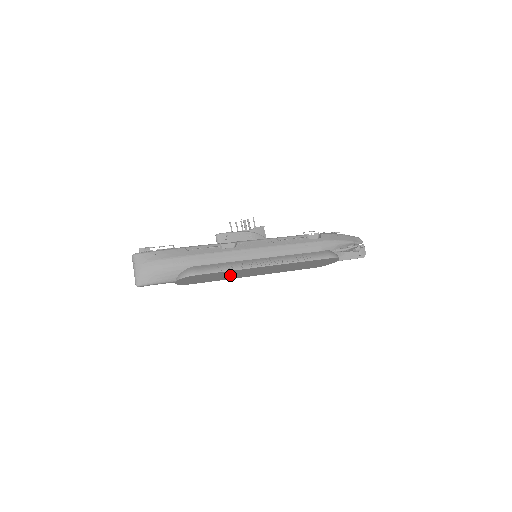
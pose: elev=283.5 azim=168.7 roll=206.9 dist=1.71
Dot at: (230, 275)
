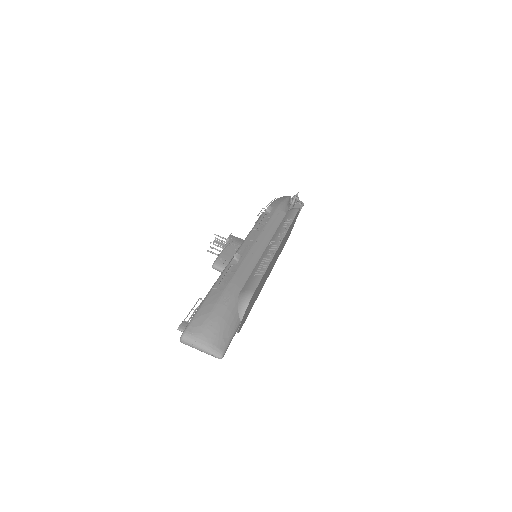
Dot at: occluded
